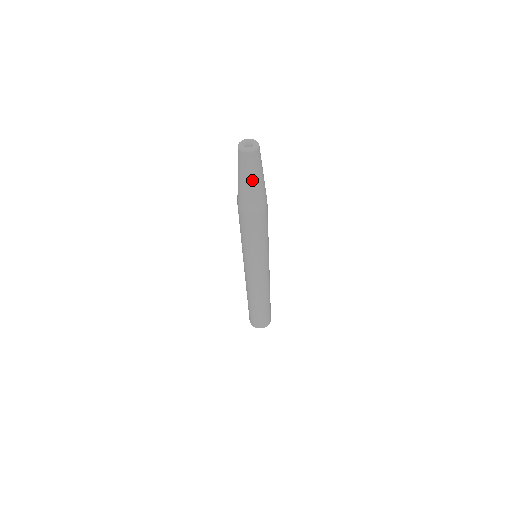
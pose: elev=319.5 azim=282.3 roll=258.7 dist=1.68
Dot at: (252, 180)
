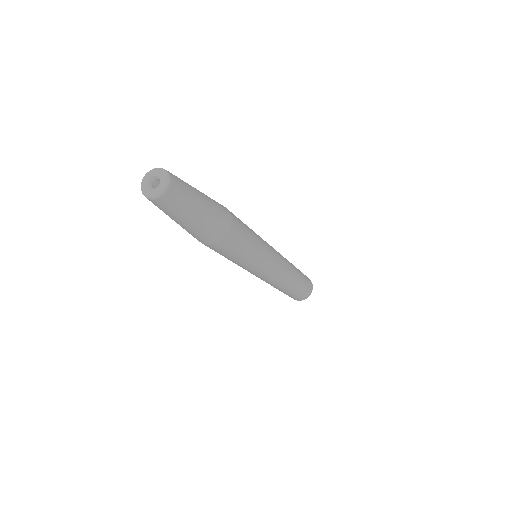
Dot at: (184, 220)
